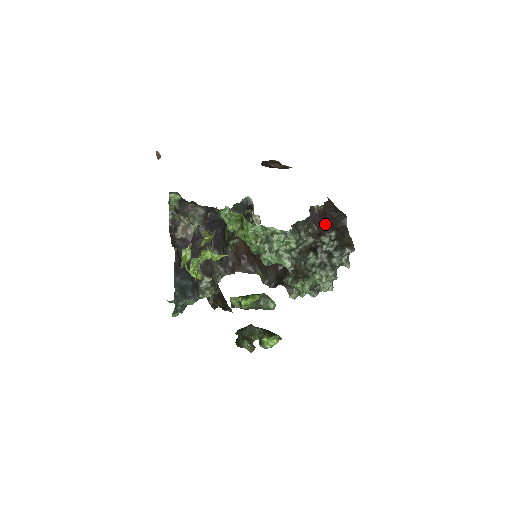
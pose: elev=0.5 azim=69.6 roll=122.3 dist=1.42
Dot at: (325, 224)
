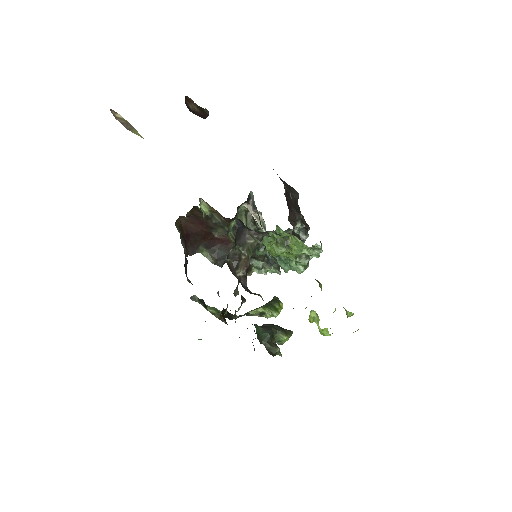
Dot at: (289, 205)
